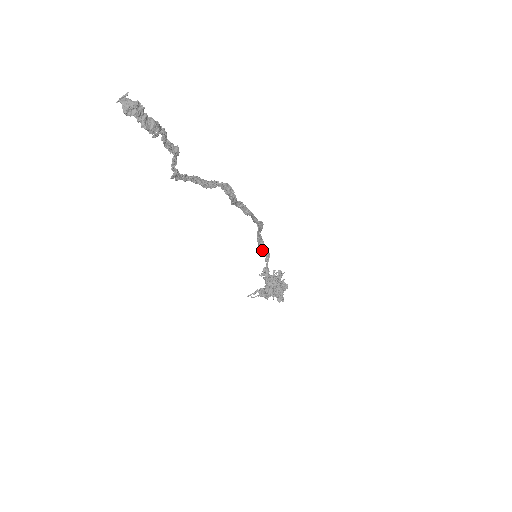
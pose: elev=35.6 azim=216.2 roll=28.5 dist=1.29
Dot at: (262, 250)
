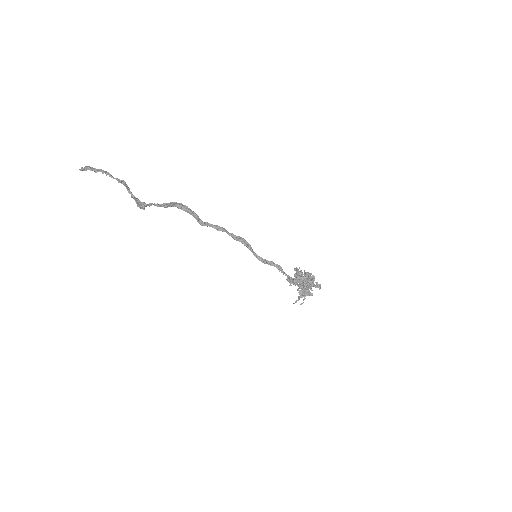
Dot at: (270, 265)
